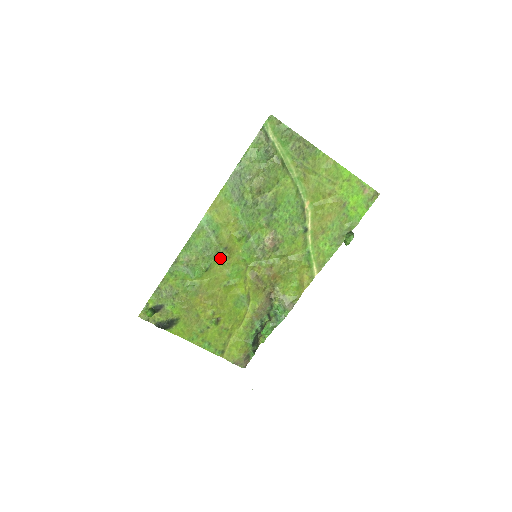
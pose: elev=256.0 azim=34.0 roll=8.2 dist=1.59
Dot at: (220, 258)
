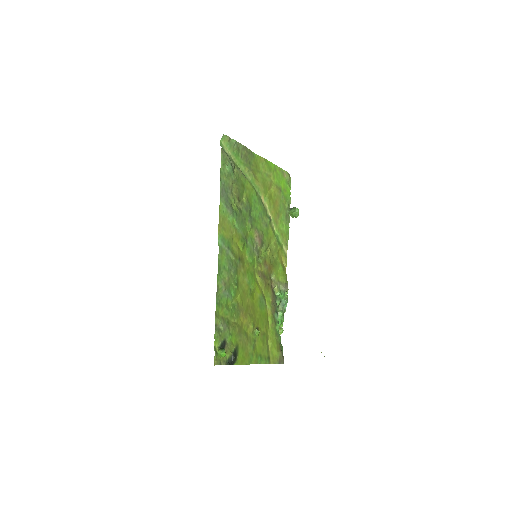
Dot at: (239, 270)
